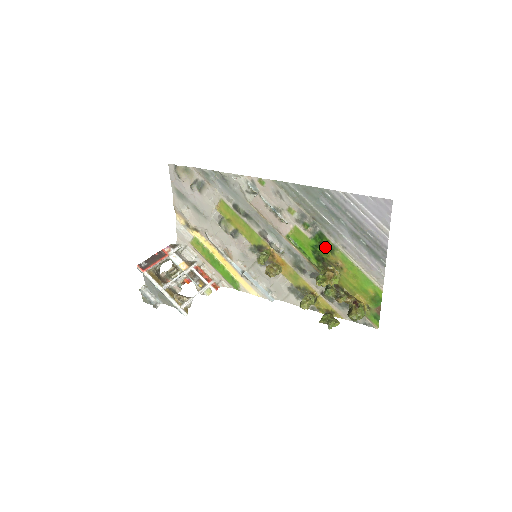
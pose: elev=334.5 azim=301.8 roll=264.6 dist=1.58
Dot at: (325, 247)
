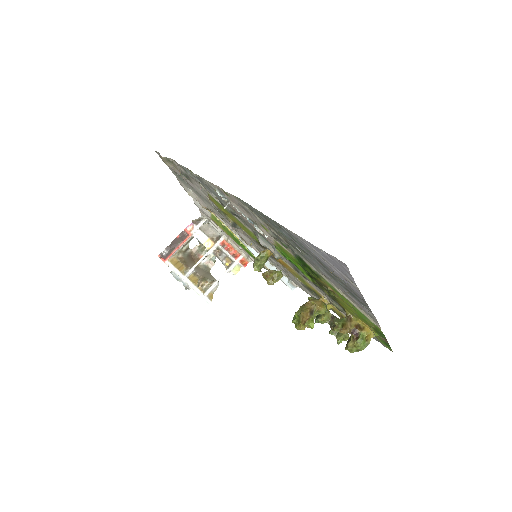
Dot at: (310, 270)
